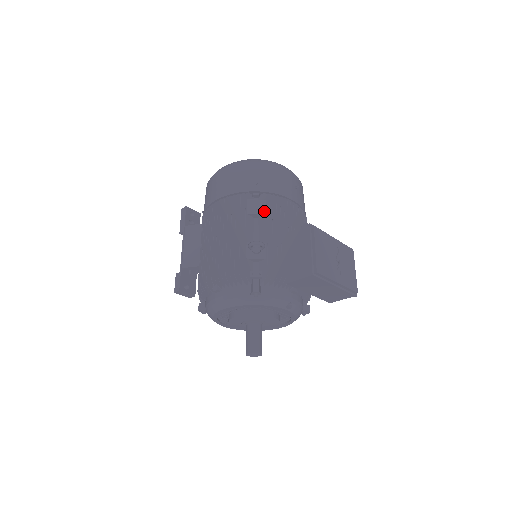
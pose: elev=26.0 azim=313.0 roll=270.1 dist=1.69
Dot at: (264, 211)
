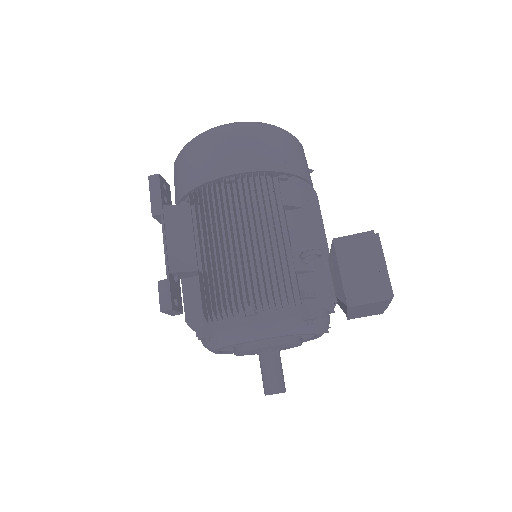
Dot at: (300, 203)
